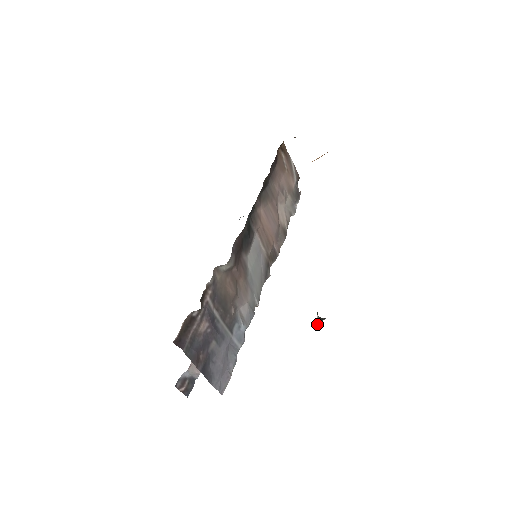
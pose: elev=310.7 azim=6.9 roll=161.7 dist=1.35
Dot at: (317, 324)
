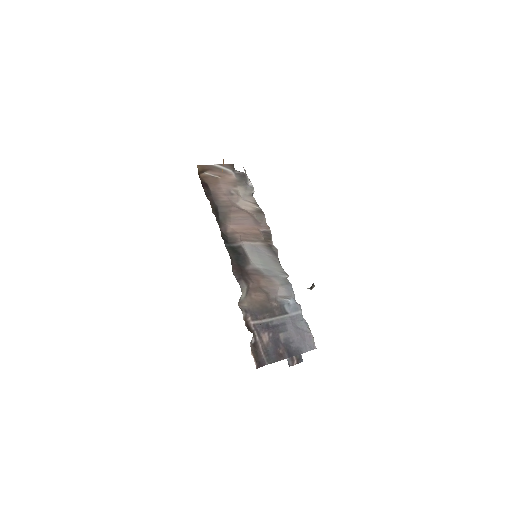
Dot at: occluded
